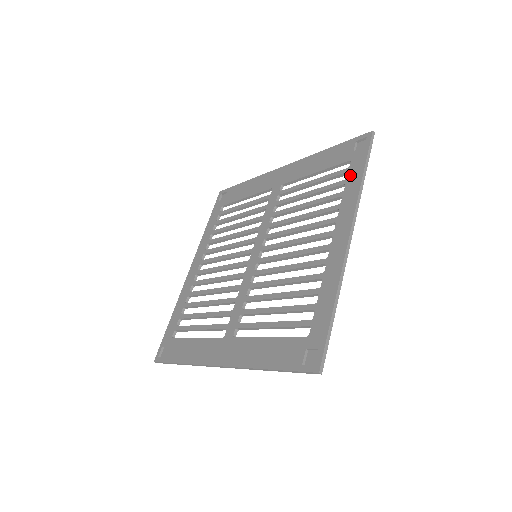
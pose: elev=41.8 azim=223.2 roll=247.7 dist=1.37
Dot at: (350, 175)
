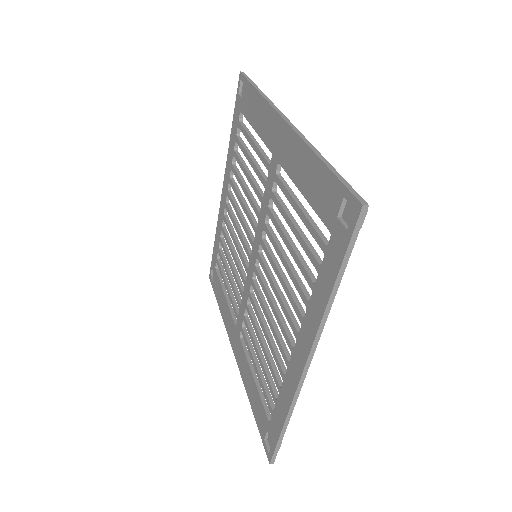
Dot at: (324, 266)
